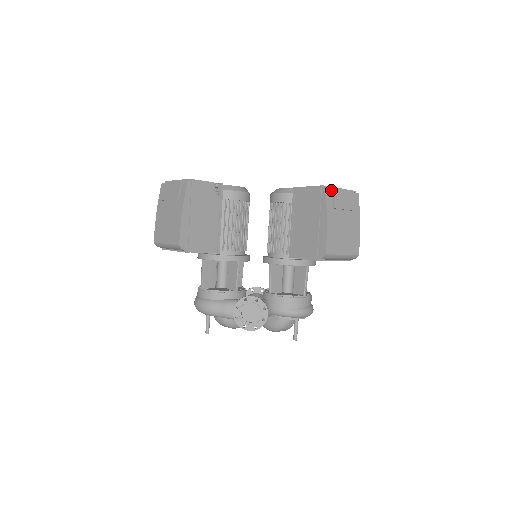
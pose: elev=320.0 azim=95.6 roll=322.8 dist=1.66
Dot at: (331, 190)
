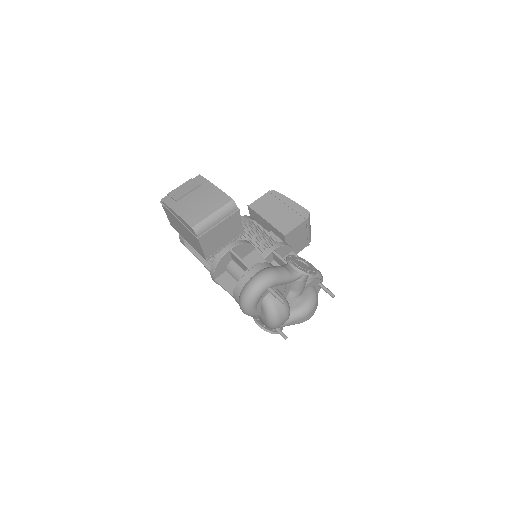
Dot at: occluded
